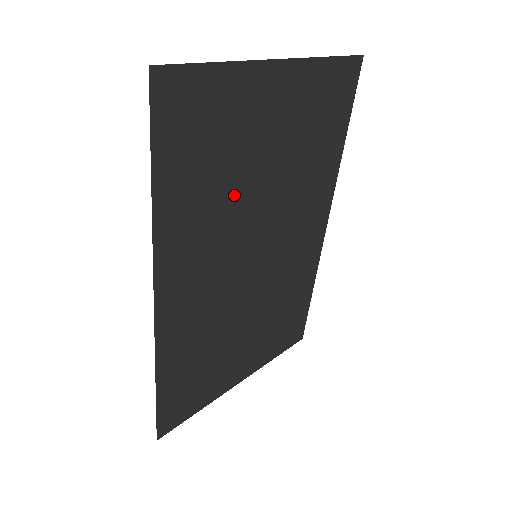
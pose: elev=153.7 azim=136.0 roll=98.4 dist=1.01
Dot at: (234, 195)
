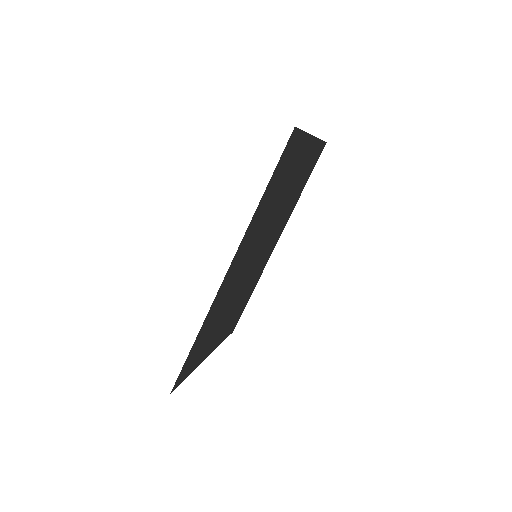
Dot at: (272, 211)
